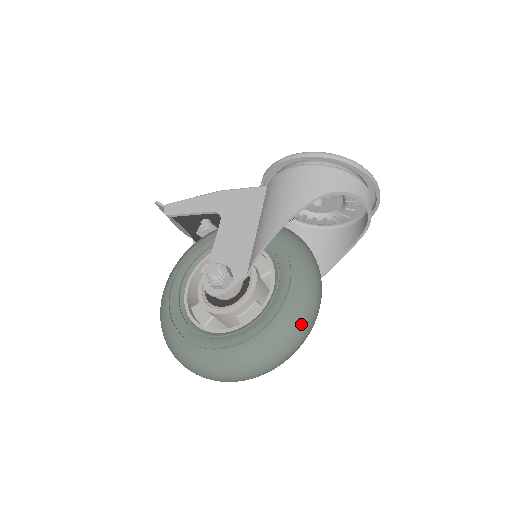
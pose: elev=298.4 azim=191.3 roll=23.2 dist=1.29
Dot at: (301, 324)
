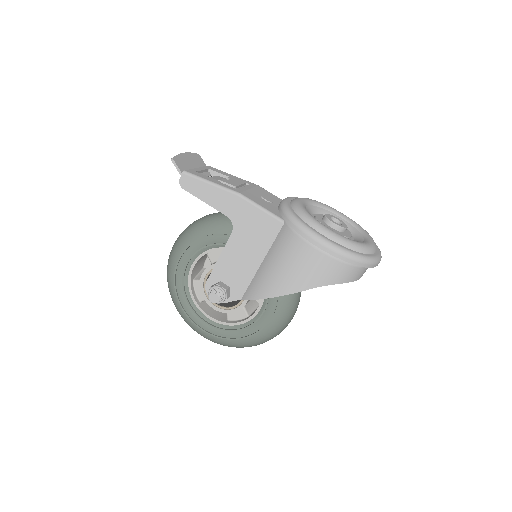
Dot at: (270, 339)
